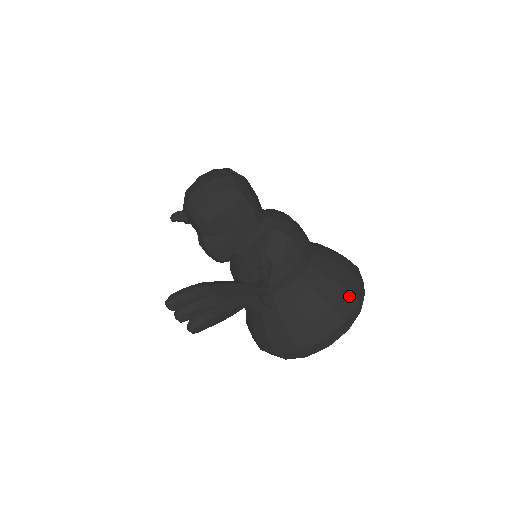
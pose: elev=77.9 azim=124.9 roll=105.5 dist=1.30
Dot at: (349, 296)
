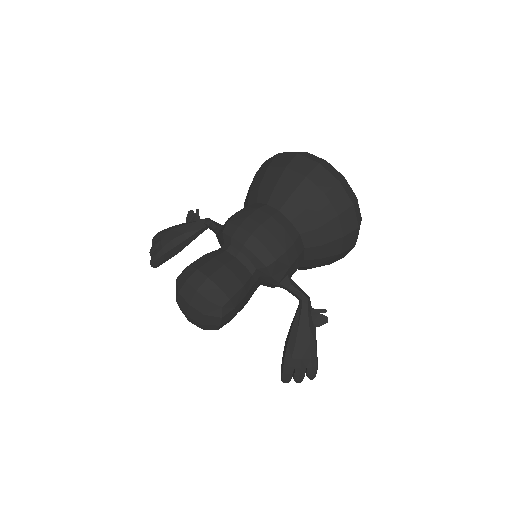
Dot at: (345, 214)
